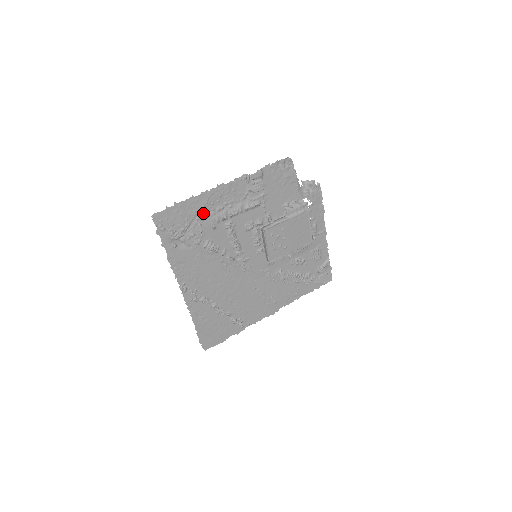
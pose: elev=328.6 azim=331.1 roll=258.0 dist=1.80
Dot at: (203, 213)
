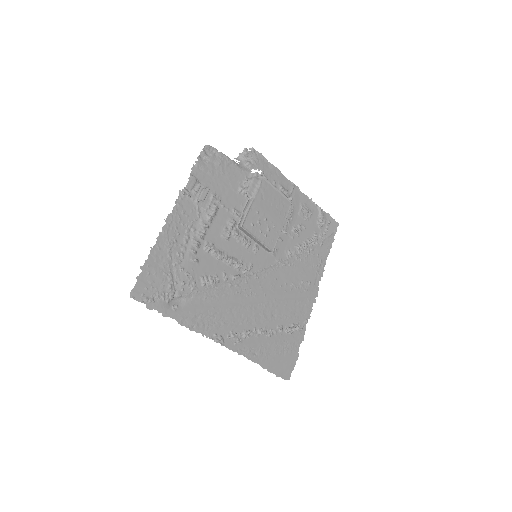
Dot at: (175, 256)
